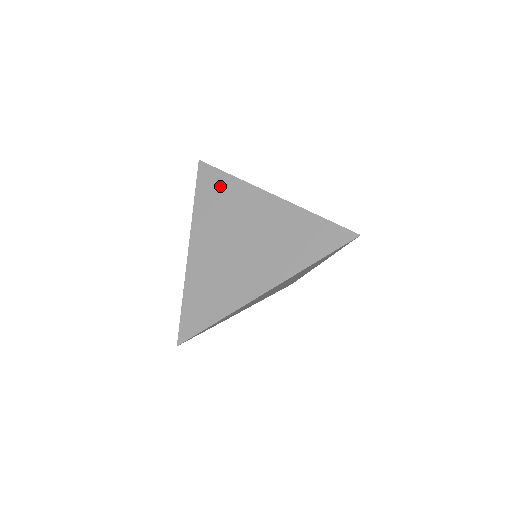
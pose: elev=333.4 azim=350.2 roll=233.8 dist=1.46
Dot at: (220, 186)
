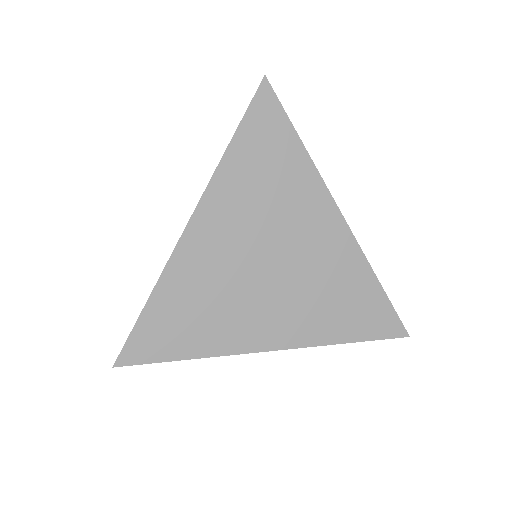
Dot at: occluded
